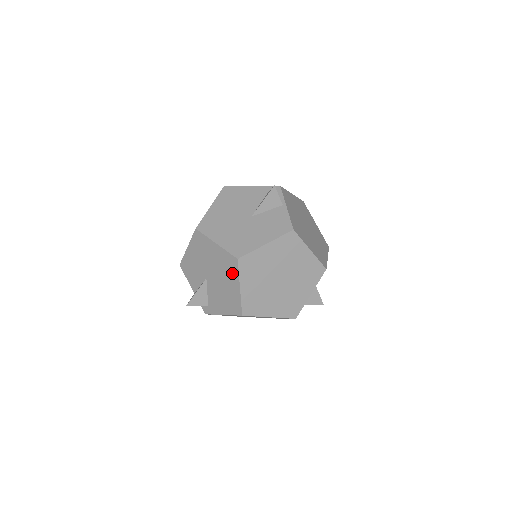
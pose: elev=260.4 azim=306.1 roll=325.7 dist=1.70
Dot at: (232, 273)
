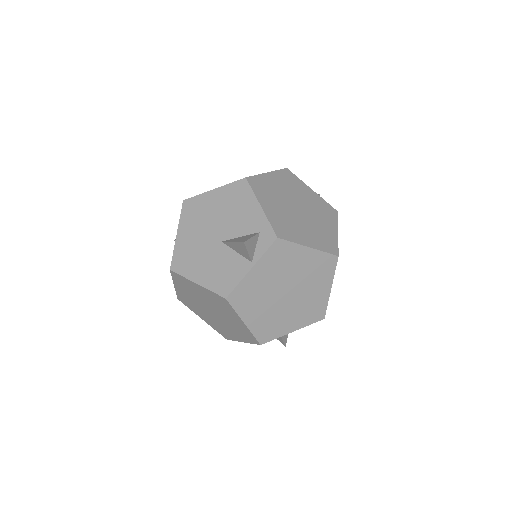
Dot at: occluded
